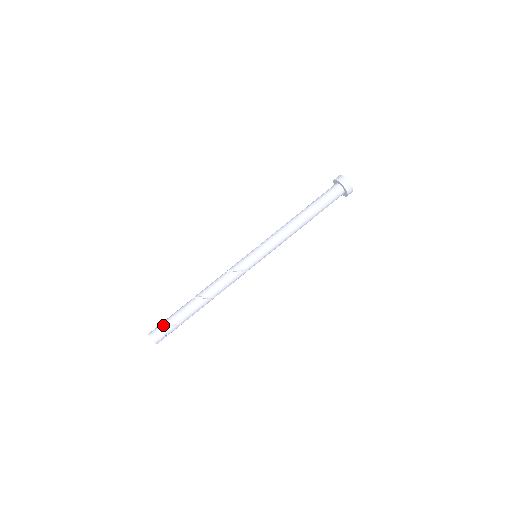
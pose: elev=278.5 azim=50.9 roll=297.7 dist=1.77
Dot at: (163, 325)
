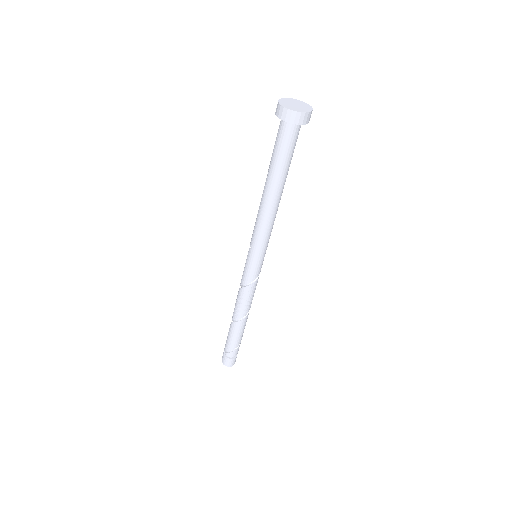
Dot at: (226, 353)
